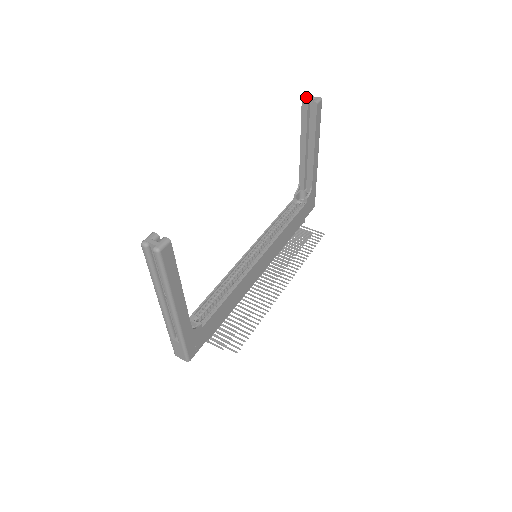
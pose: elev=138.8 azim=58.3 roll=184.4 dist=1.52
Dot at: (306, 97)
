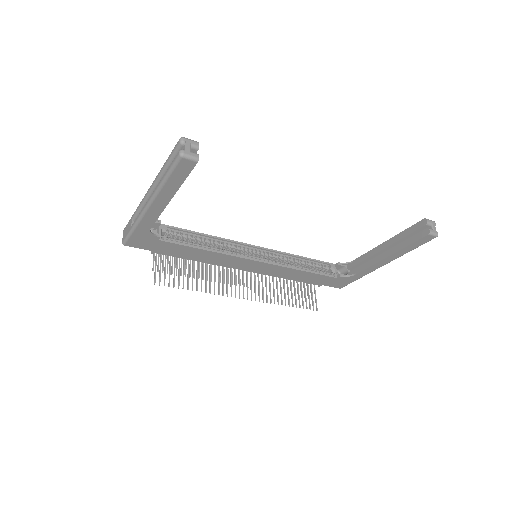
Dot at: (431, 220)
